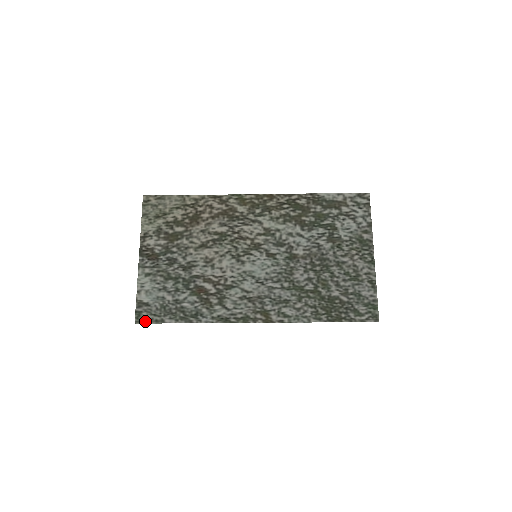
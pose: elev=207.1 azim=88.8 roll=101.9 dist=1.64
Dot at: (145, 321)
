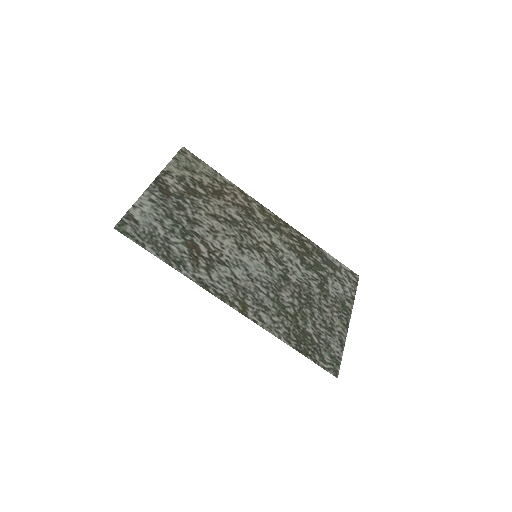
Dot at: (126, 233)
